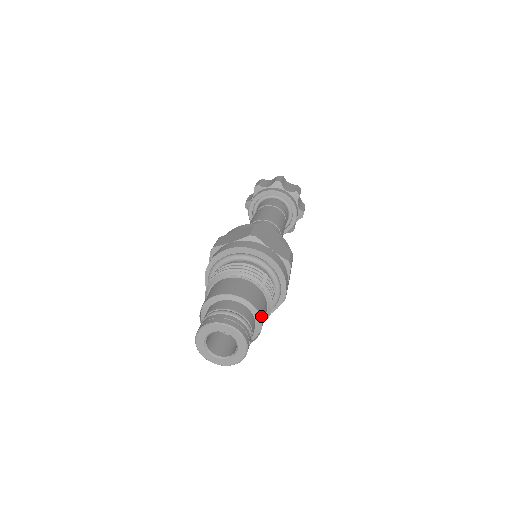
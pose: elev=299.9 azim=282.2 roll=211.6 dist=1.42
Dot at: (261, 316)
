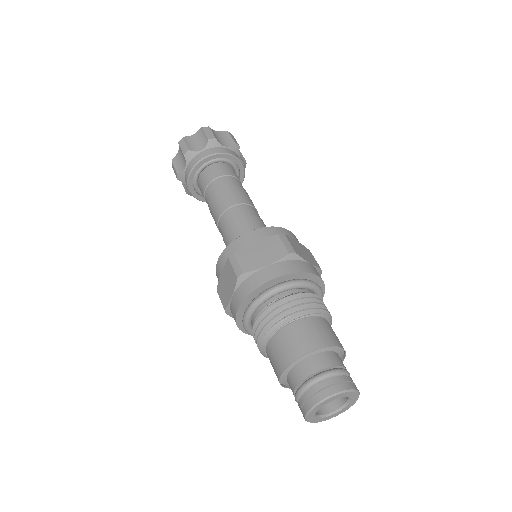
Dot at: (330, 344)
